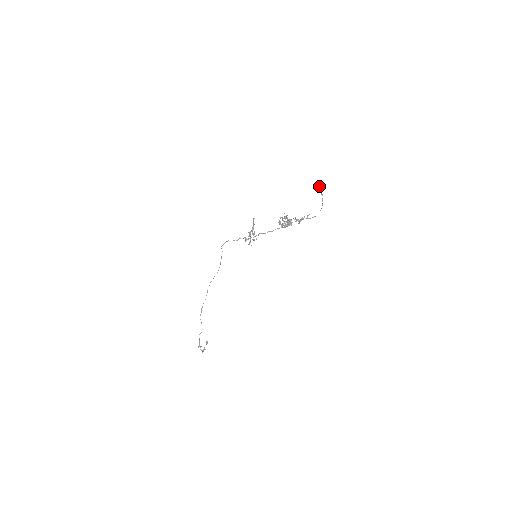
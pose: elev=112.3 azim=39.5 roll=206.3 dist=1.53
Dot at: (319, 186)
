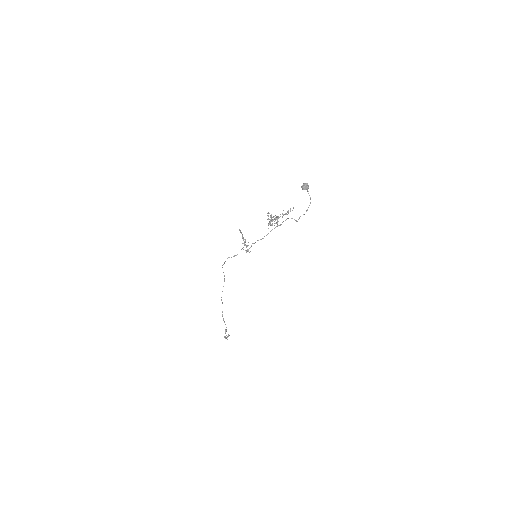
Dot at: (305, 187)
